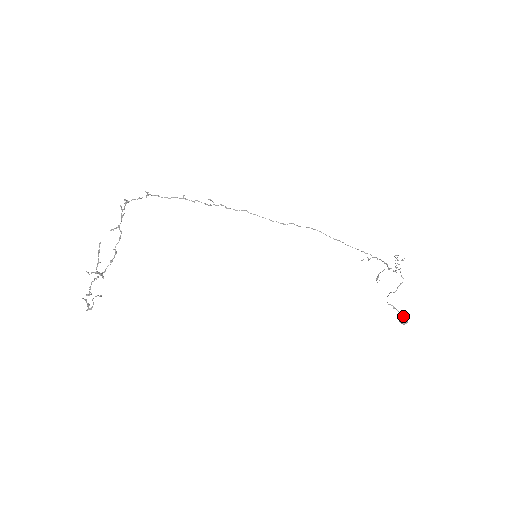
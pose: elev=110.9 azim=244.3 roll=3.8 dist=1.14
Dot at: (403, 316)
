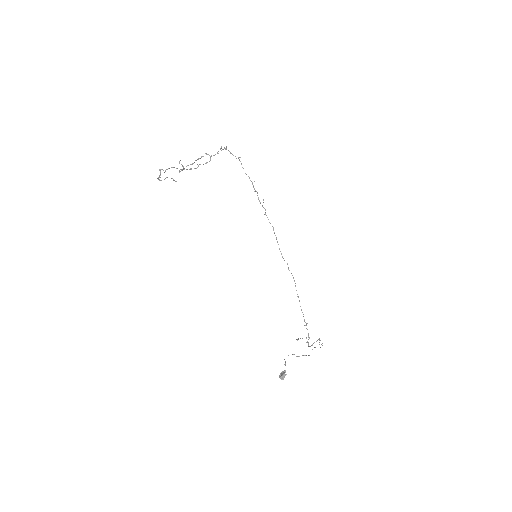
Dot at: (285, 374)
